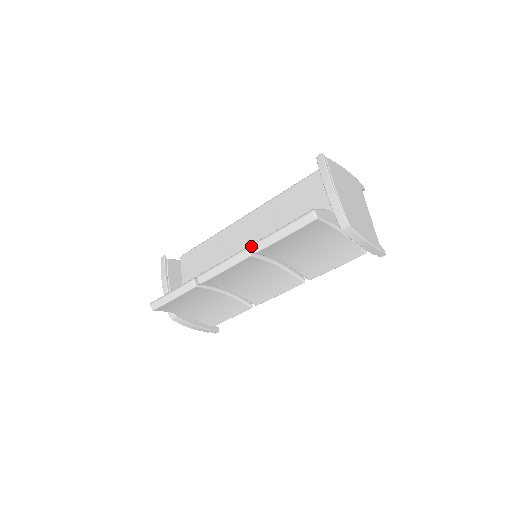
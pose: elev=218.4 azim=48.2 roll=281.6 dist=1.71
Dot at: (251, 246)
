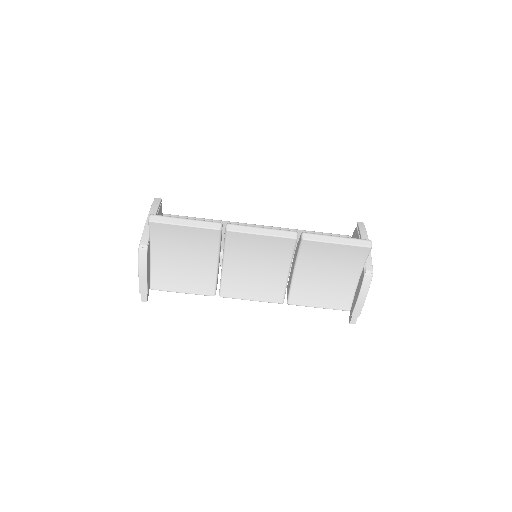
Dot at: (302, 232)
